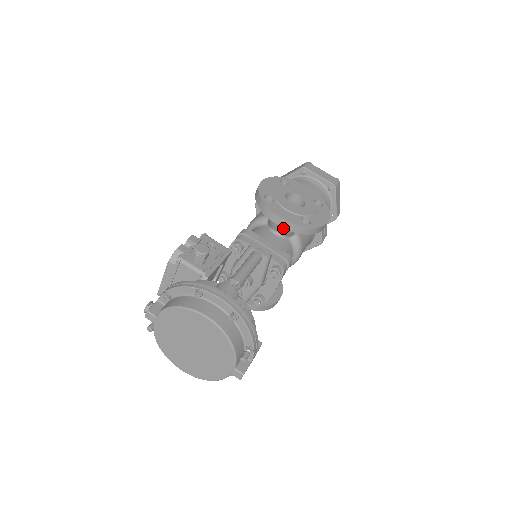
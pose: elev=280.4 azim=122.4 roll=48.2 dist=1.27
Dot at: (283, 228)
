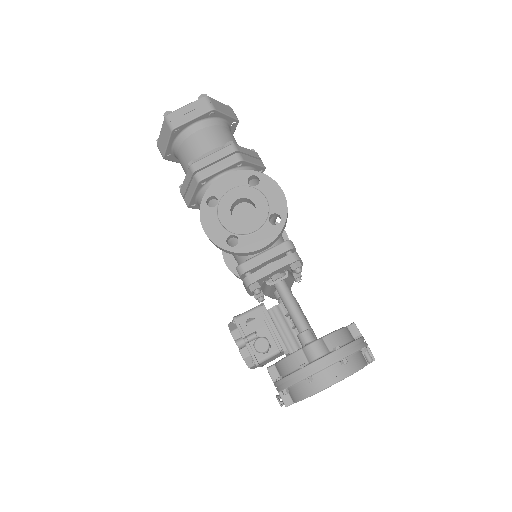
Dot at: occluded
